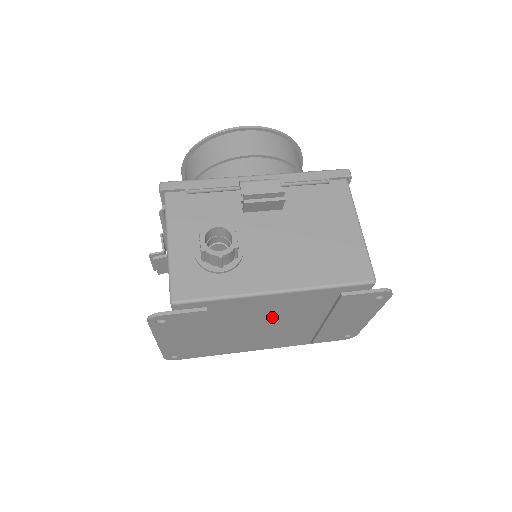
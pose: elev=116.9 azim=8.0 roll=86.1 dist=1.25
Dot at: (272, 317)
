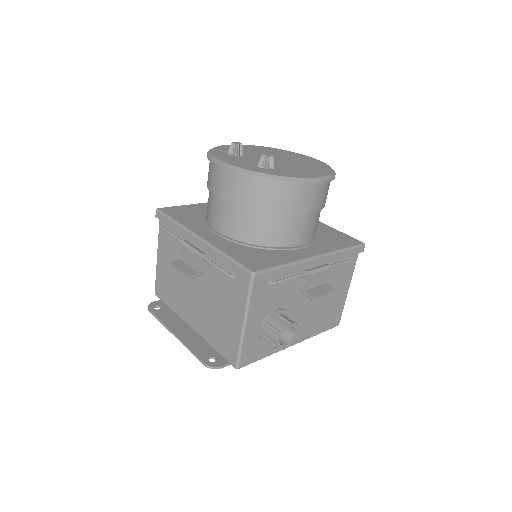
Dot at: occluded
